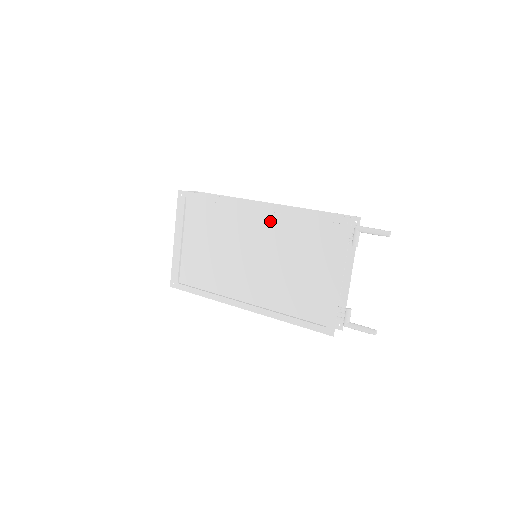
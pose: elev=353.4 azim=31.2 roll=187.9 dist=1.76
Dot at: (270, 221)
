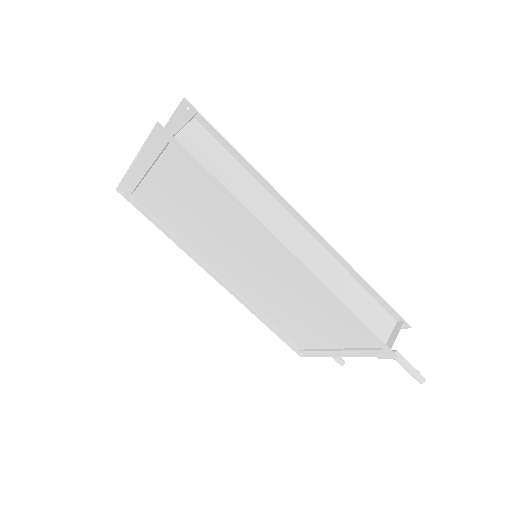
Dot at: (297, 273)
